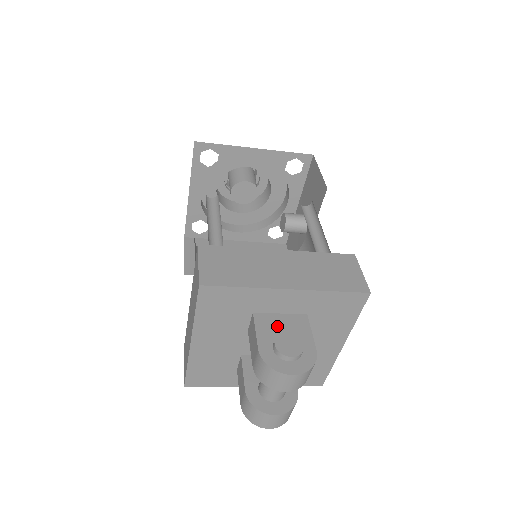
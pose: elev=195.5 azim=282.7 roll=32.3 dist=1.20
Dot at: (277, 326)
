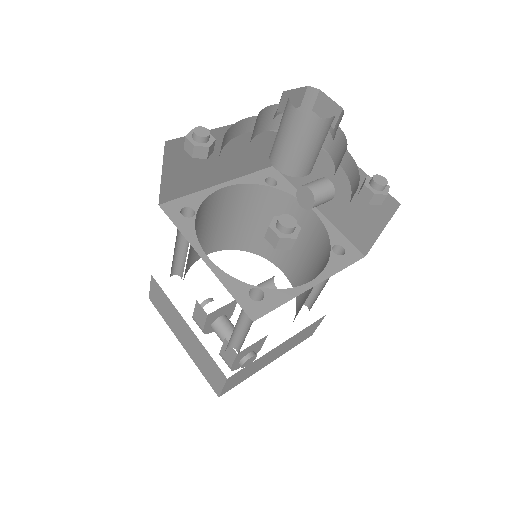
Dot at: (247, 352)
